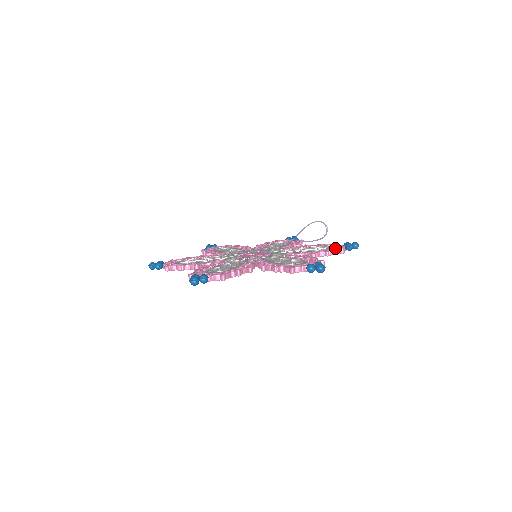
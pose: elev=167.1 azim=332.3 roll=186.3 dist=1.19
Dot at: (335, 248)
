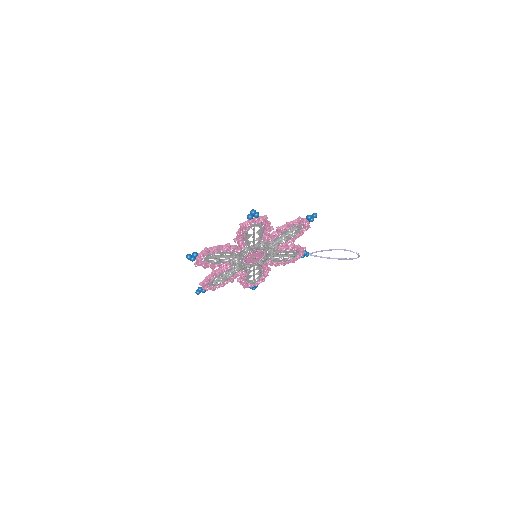
Dot at: (296, 220)
